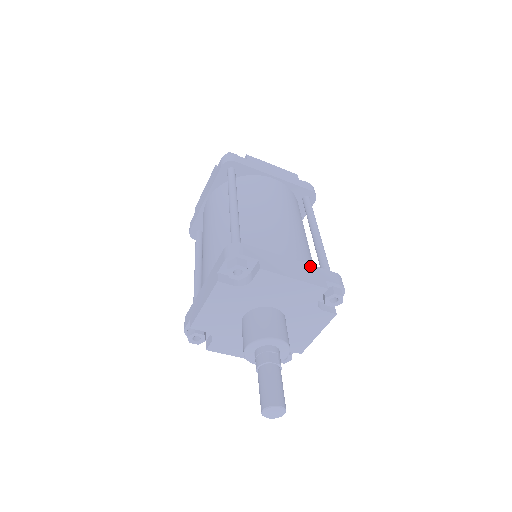
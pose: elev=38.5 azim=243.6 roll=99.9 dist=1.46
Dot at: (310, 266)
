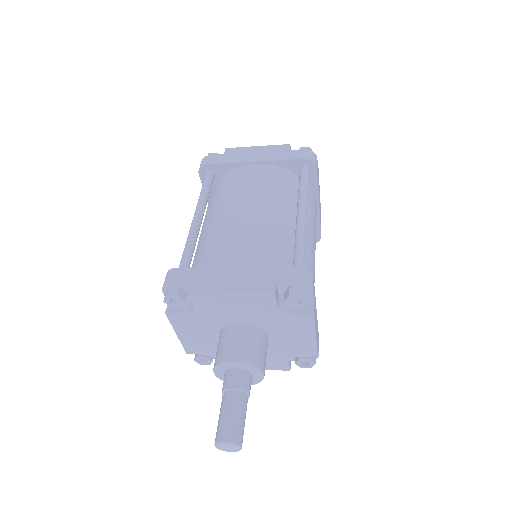
Dot at: (259, 269)
